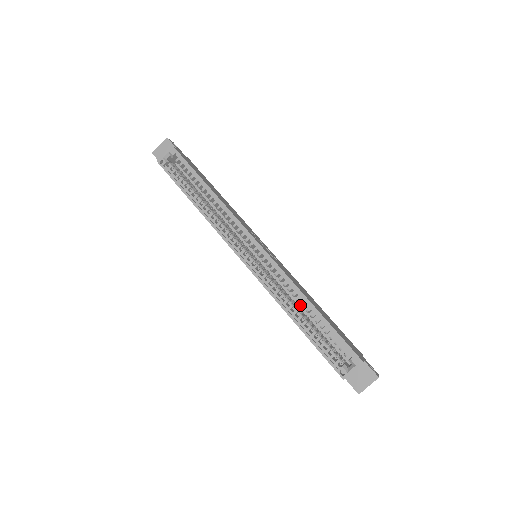
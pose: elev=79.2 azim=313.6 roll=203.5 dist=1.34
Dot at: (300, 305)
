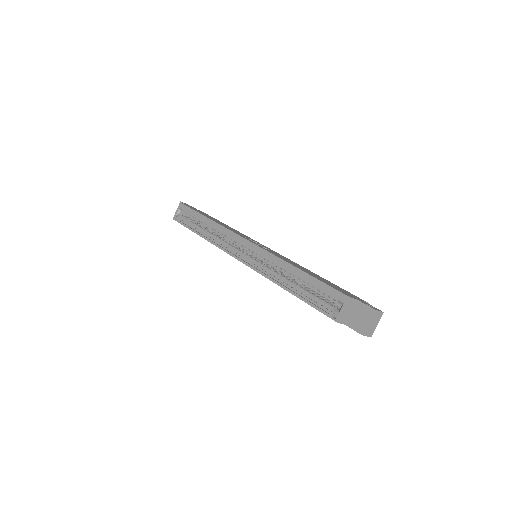
Dot at: (296, 279)
